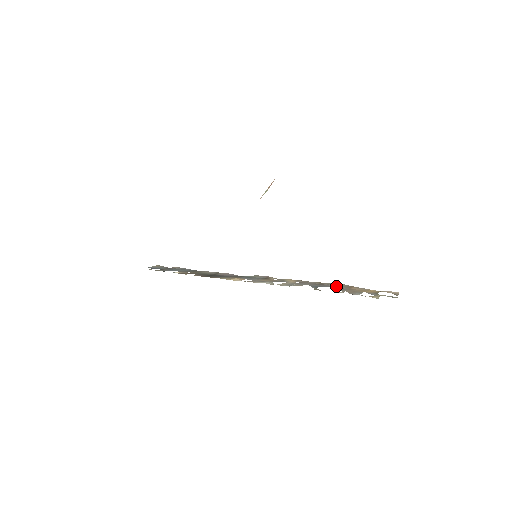
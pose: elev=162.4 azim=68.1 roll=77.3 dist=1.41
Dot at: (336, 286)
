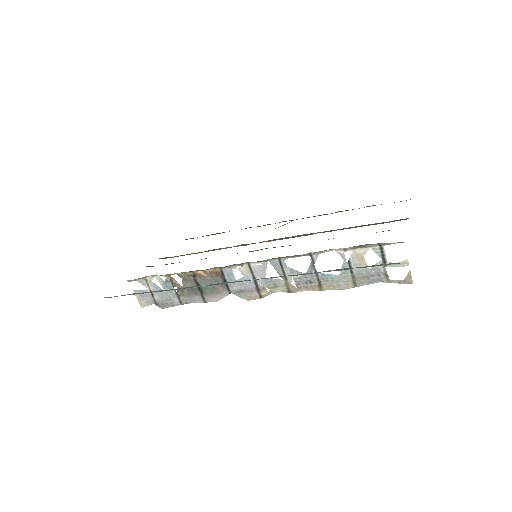
Dot at: (337, 280)
